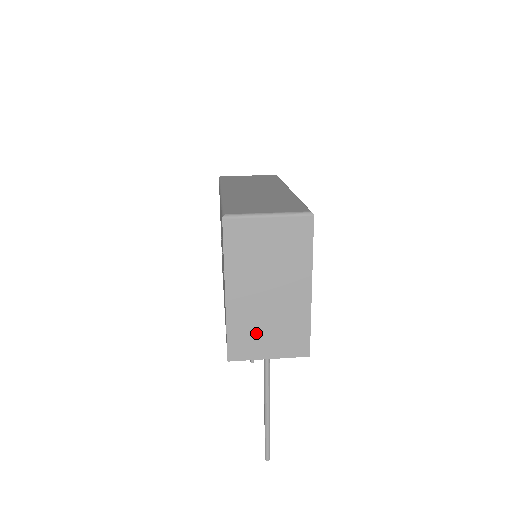
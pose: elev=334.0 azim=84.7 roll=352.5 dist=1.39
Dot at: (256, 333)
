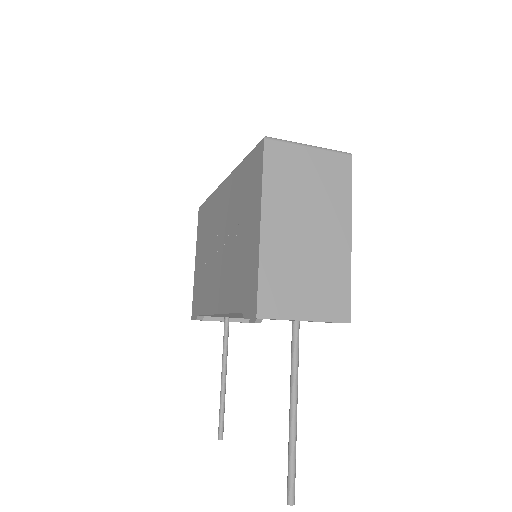
Dot at: (292, 282)
